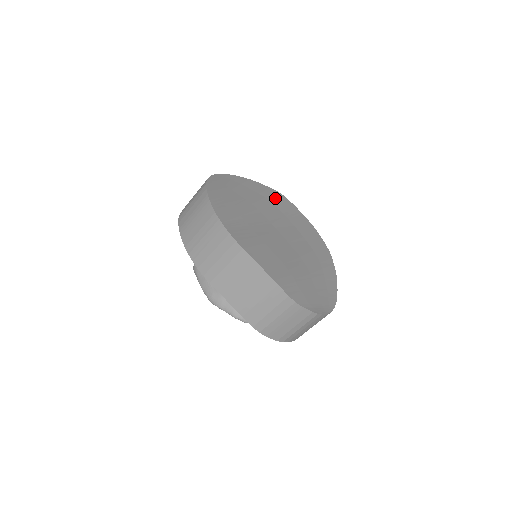
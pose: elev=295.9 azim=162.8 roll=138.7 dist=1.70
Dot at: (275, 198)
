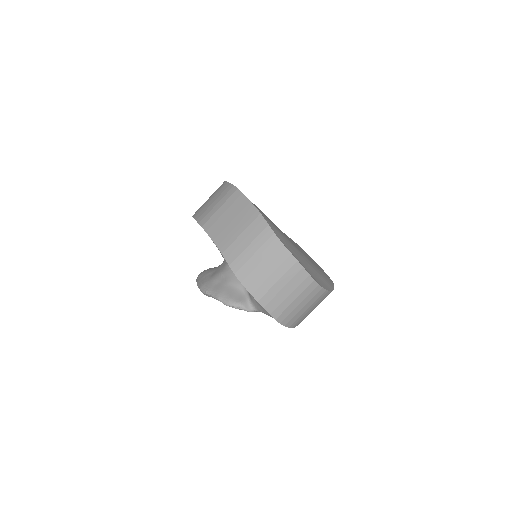
Dot at: occluded
